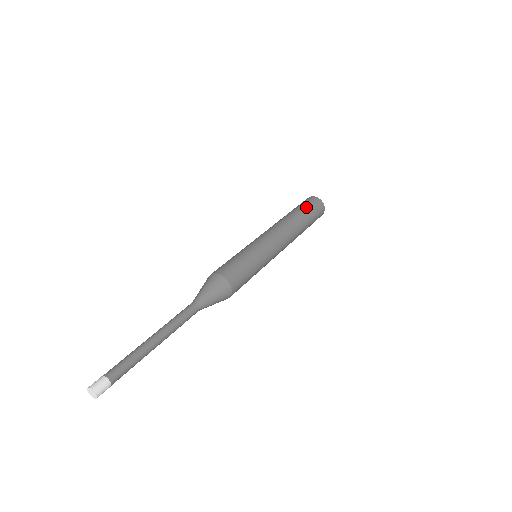
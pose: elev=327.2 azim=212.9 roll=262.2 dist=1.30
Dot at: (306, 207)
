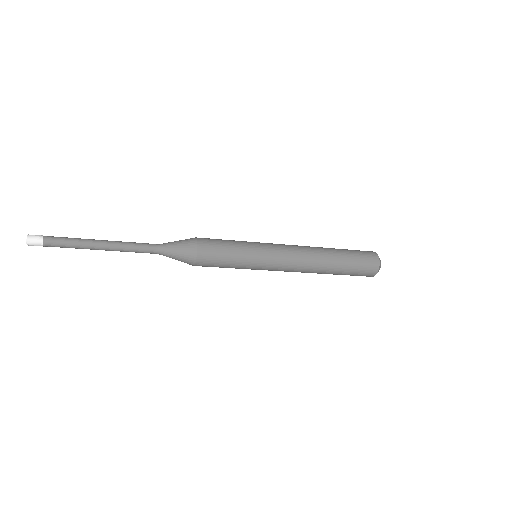
Dot at: occluded
